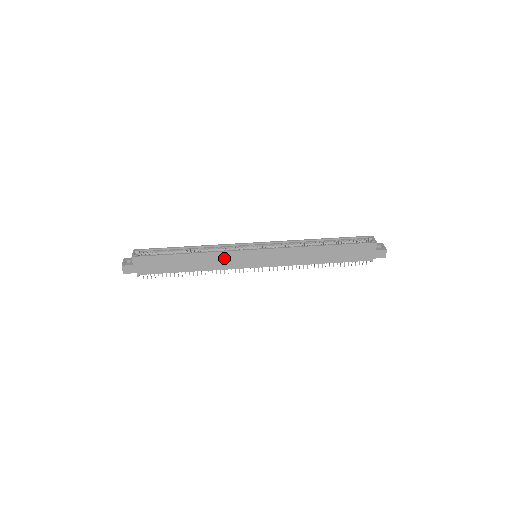
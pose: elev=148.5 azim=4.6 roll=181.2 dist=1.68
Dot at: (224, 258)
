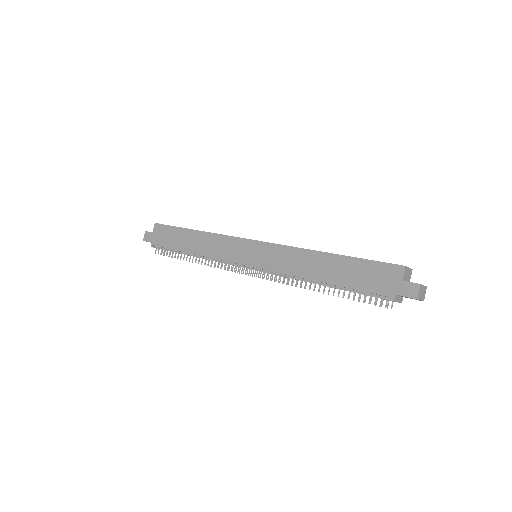
Dot at: (222, 244)
